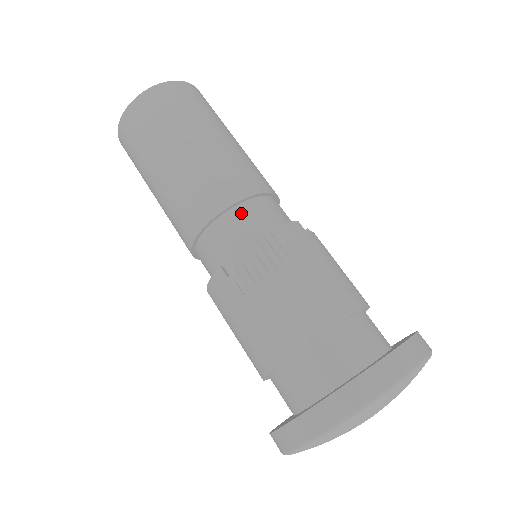
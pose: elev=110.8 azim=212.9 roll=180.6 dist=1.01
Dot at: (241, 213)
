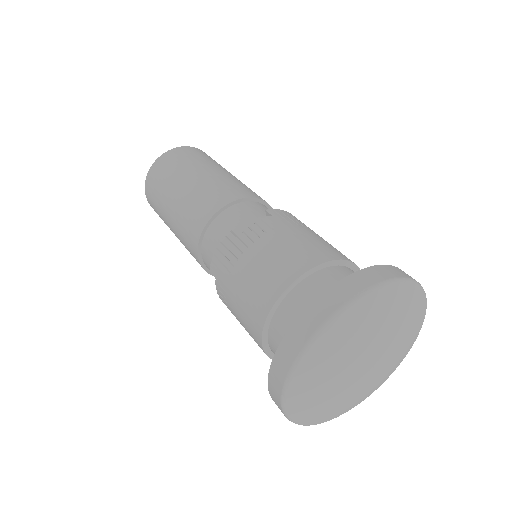
Dot at: (252, 205)
